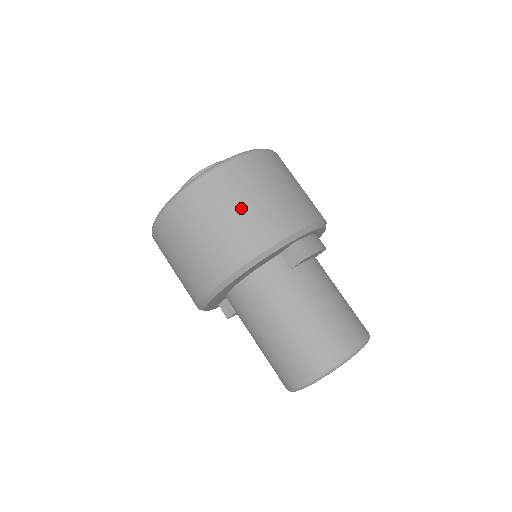
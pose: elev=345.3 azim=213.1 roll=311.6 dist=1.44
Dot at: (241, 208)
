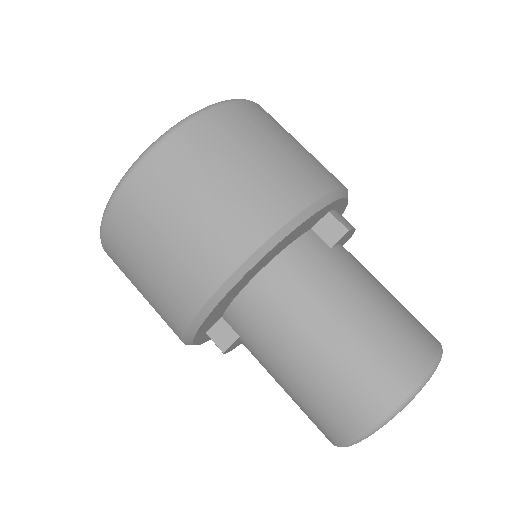
Dot at: (265, 152)
